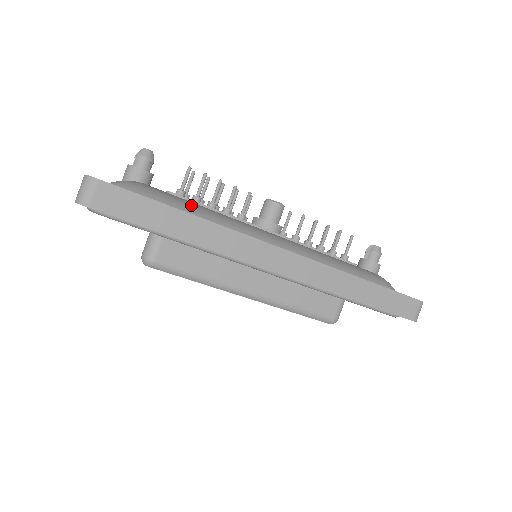
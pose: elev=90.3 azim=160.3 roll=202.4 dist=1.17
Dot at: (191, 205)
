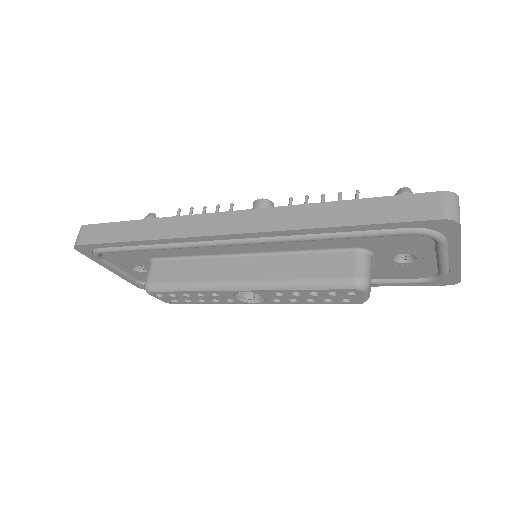
Dot at: occluded
